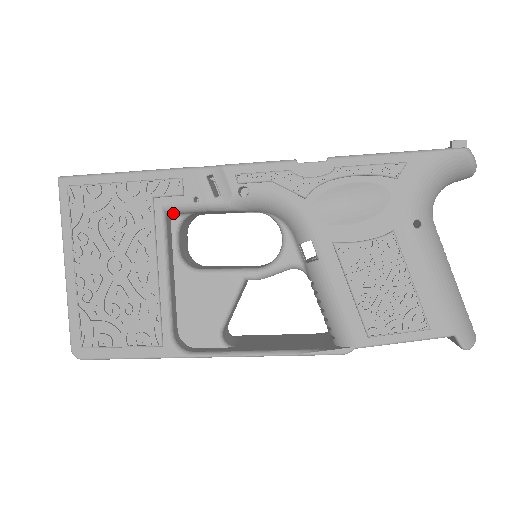
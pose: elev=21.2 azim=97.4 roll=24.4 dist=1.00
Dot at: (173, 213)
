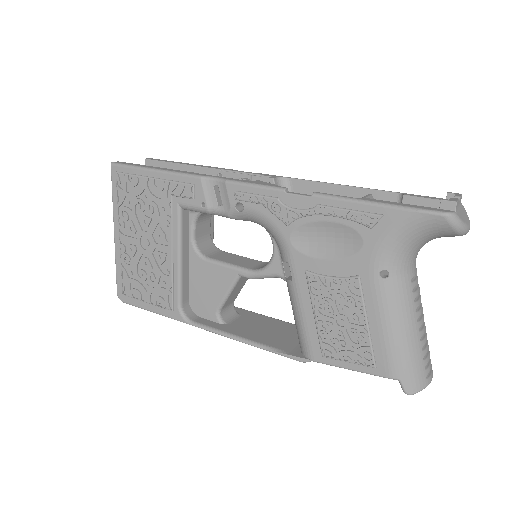
Dot at: (189, 210)
